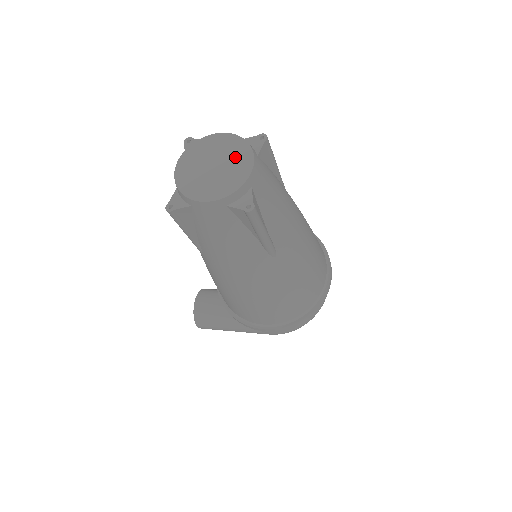
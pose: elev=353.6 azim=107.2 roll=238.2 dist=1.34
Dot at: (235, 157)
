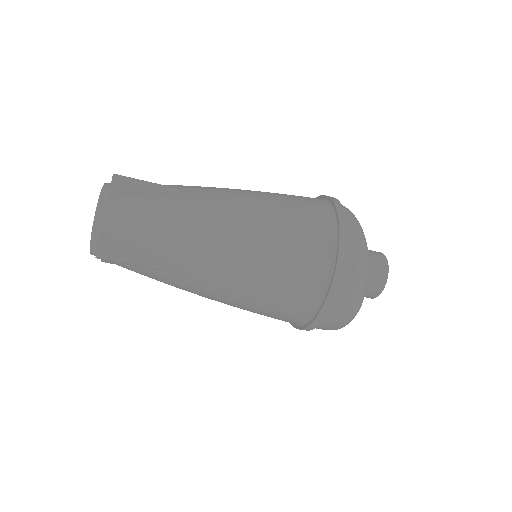
Dot at: occluded
